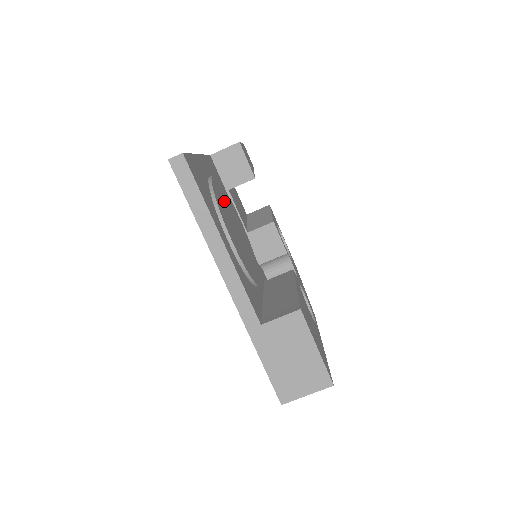
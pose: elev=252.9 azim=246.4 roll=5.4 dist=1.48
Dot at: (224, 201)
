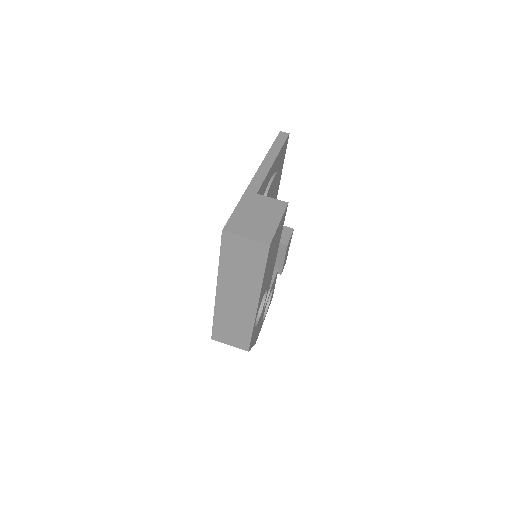
Dot at: occluded
